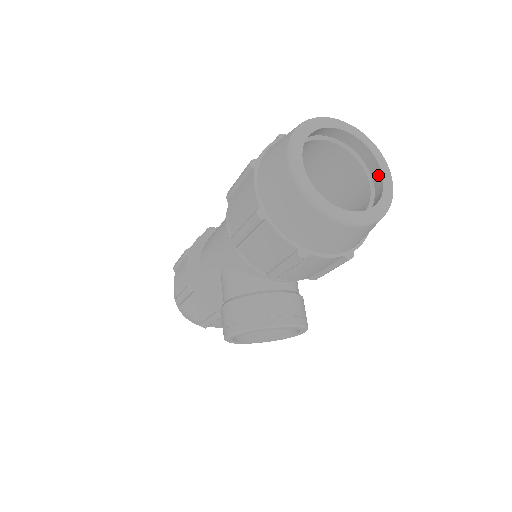
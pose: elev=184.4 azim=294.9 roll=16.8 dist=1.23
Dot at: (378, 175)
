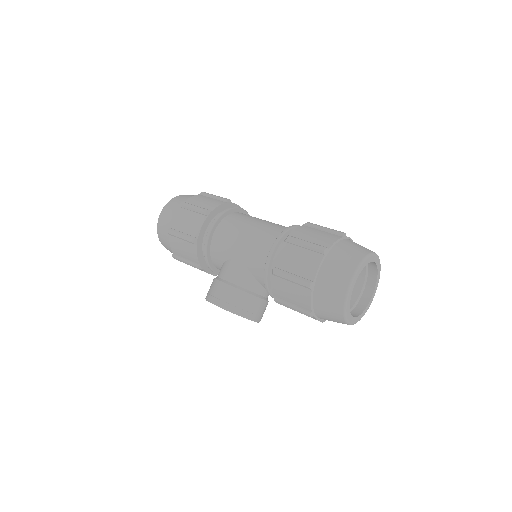
Dot at: (369, 293)
